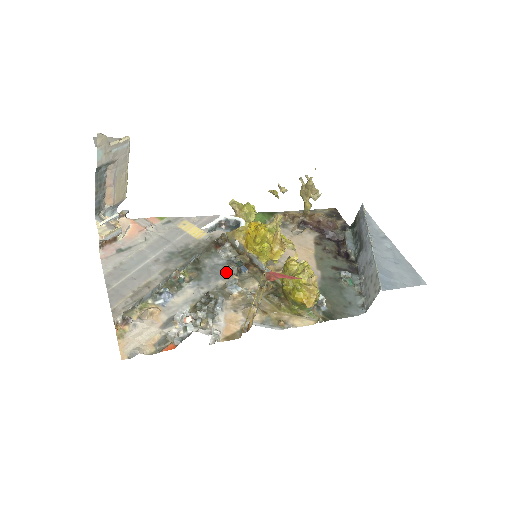
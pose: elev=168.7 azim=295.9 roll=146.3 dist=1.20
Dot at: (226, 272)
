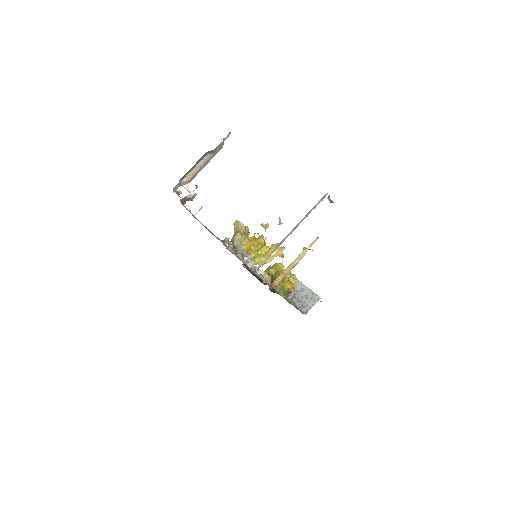
Dot at: (239, 258)
